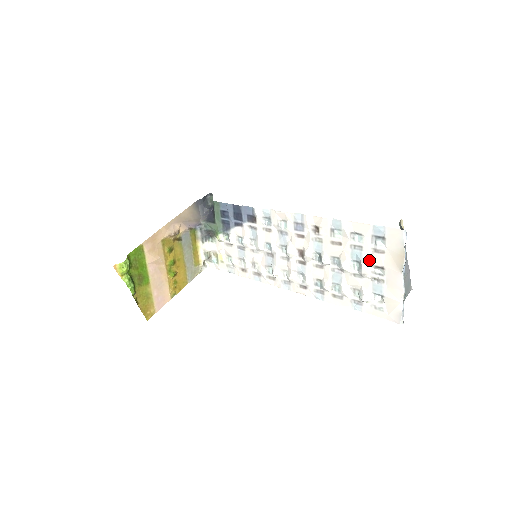
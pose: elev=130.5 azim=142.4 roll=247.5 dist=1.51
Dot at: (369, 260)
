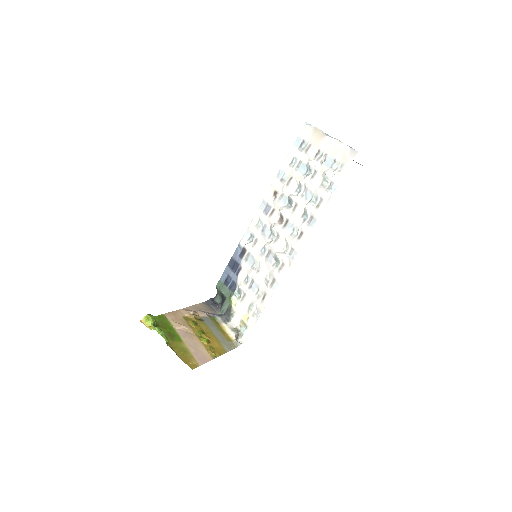
Dot at: (309, 159)
